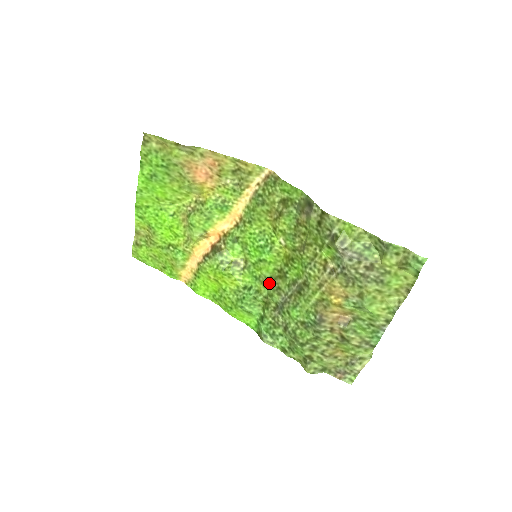
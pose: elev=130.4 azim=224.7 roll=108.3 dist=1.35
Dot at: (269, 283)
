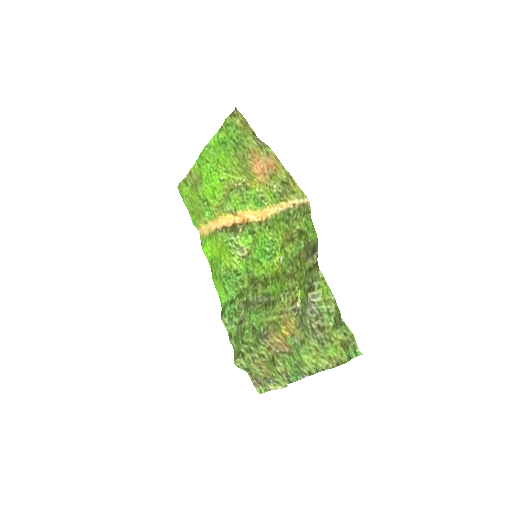
Dot at: (253, 281)
